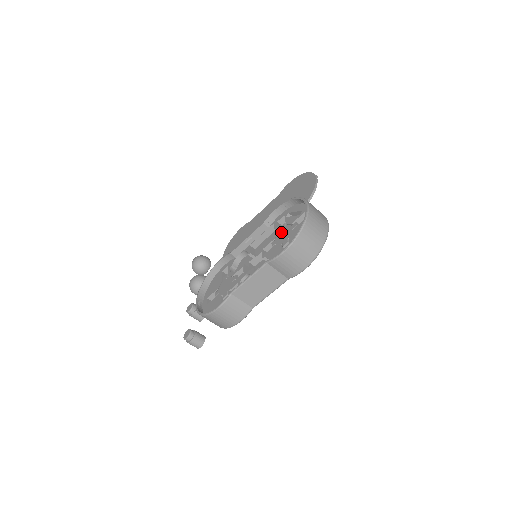
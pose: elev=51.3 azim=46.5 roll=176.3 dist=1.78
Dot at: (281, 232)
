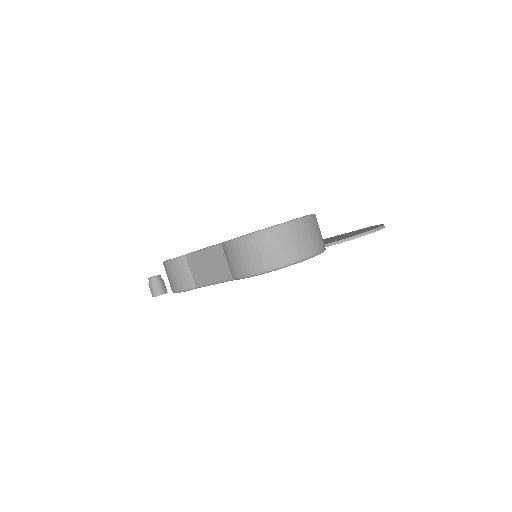
Dot at: occluded
